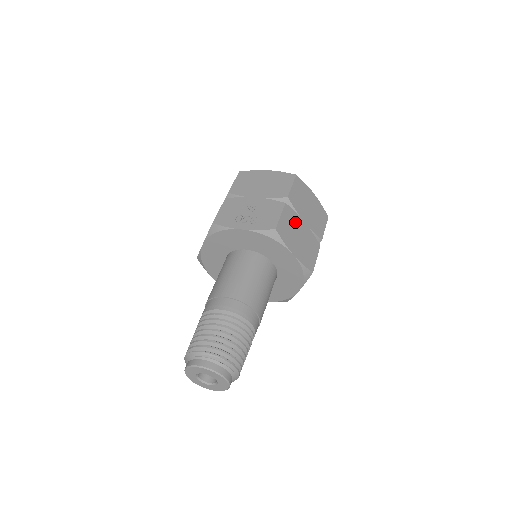
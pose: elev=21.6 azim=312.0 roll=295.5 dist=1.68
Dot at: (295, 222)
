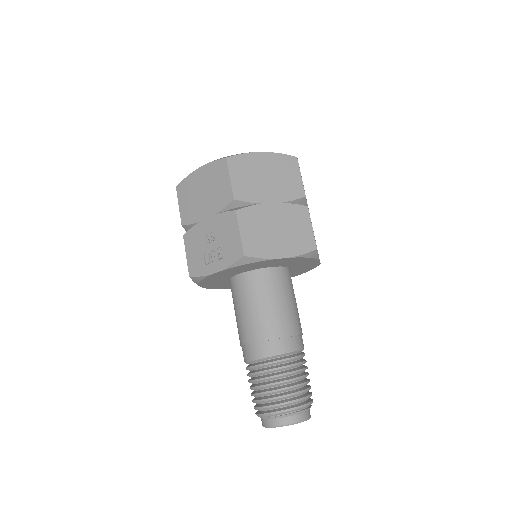
Dot at: (261, 218)
